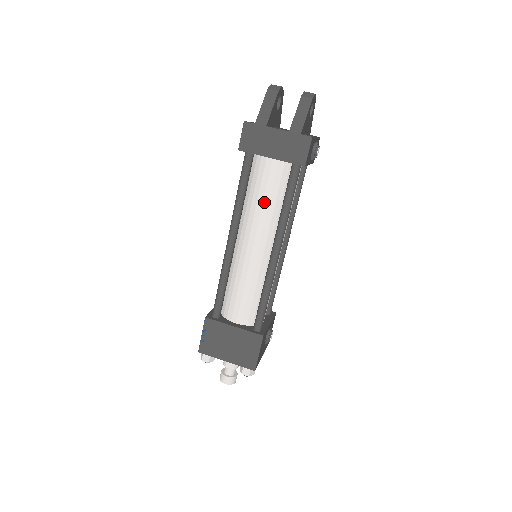
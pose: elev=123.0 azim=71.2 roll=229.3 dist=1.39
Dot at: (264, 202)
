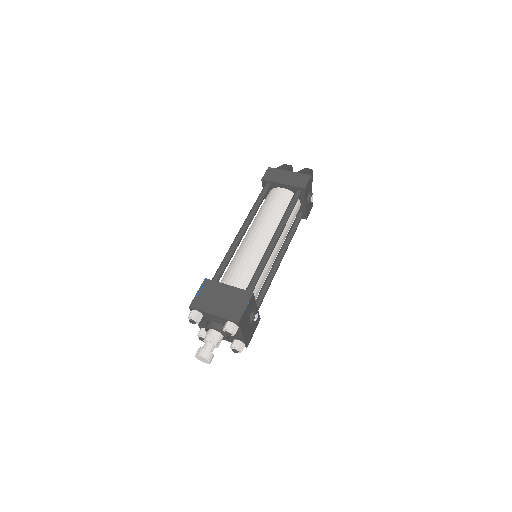
Dot at: (272, 210)
